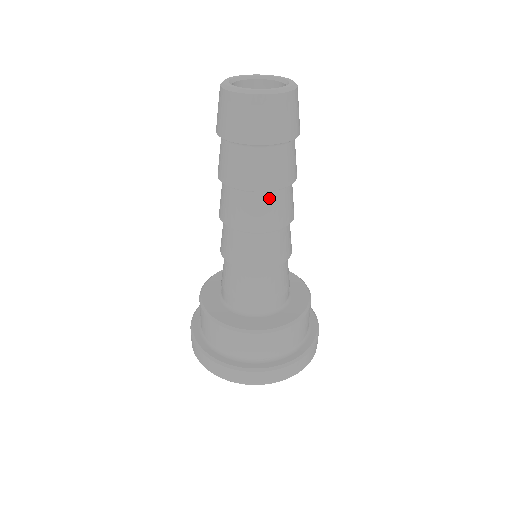
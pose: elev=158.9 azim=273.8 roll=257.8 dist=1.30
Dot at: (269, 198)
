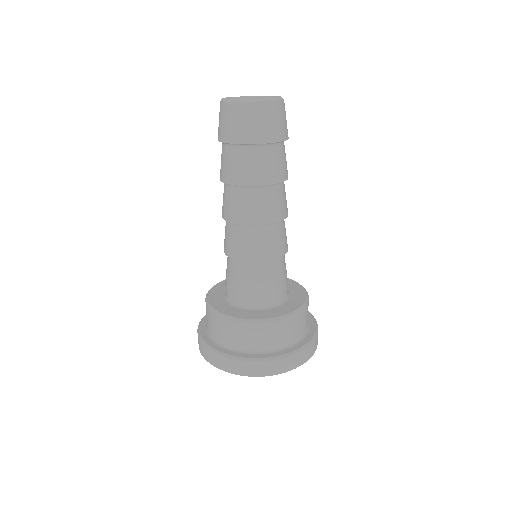
Dot at: (238, 193)
